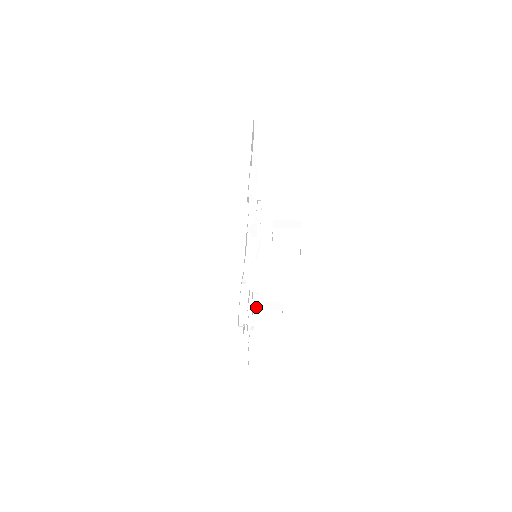
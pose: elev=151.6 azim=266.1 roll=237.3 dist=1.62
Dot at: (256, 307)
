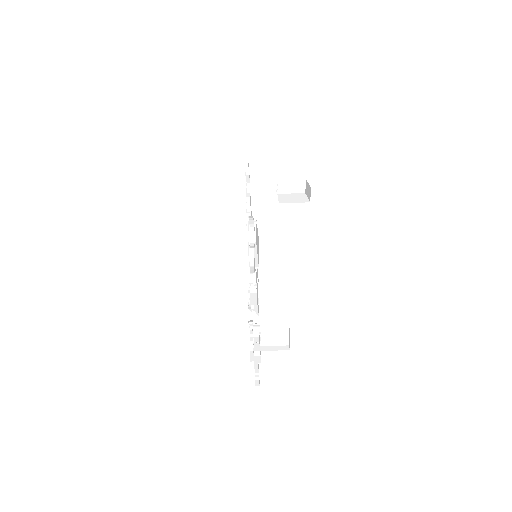
Dot at: occluded
